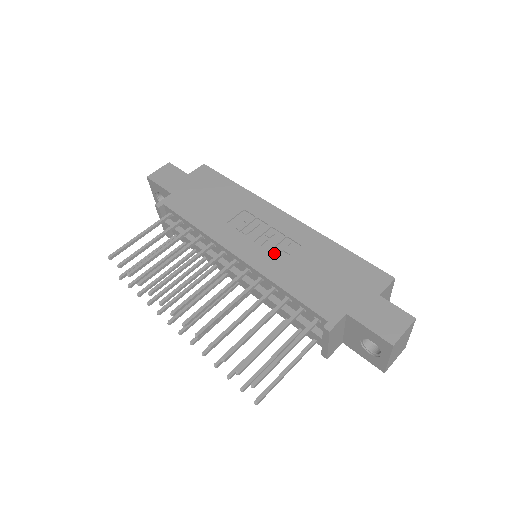
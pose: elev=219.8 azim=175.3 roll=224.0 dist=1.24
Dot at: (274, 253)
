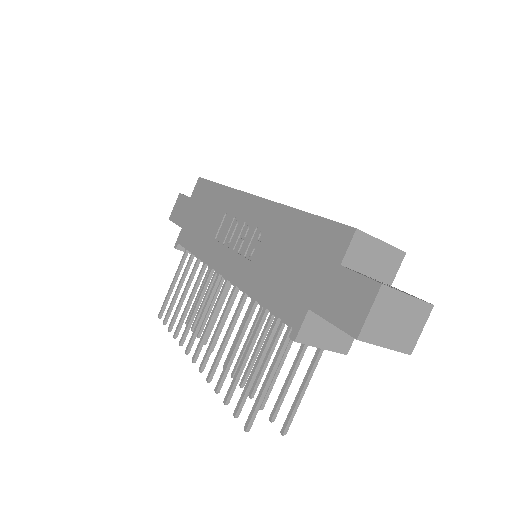
Dot at: (247, 256)
